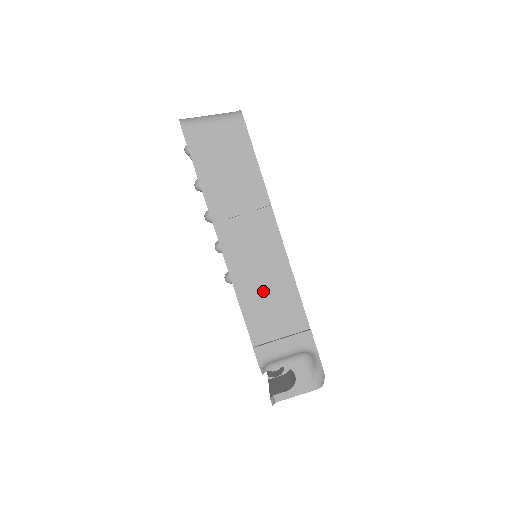
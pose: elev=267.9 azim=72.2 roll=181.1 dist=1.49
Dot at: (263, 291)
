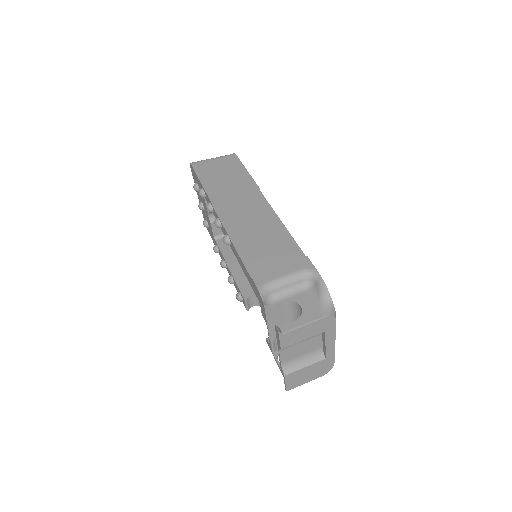
Dot at: (258, 239)
